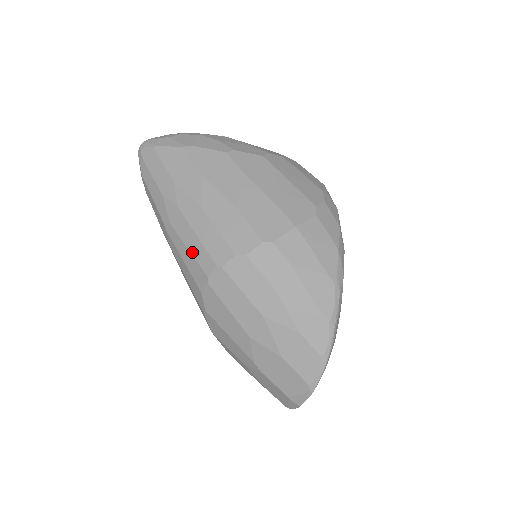
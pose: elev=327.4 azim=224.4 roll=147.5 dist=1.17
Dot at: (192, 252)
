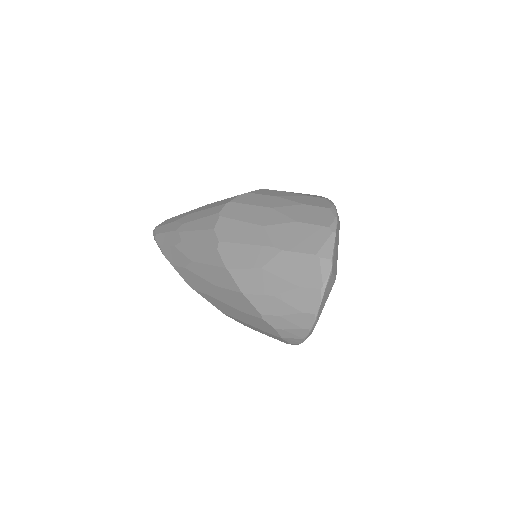
Dot at: (203, 216)
